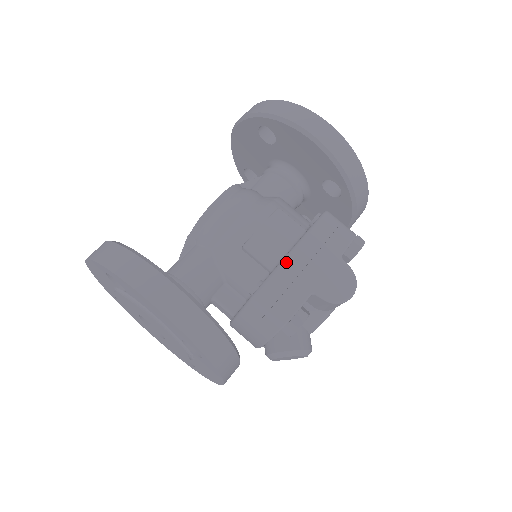
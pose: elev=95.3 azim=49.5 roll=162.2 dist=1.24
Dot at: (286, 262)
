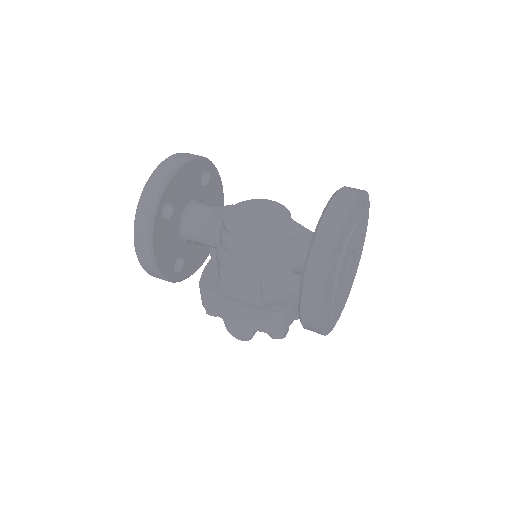
Dot at: (224, 302)
